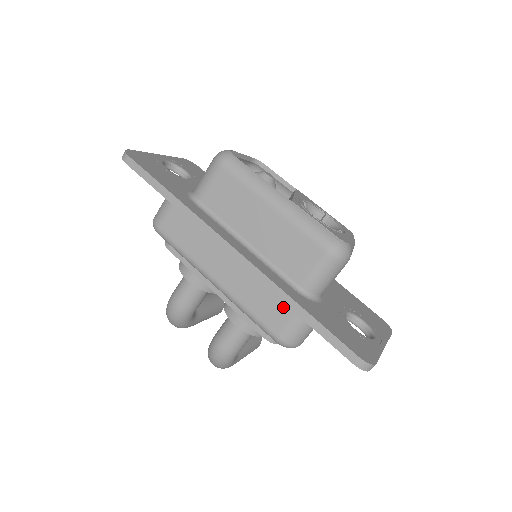
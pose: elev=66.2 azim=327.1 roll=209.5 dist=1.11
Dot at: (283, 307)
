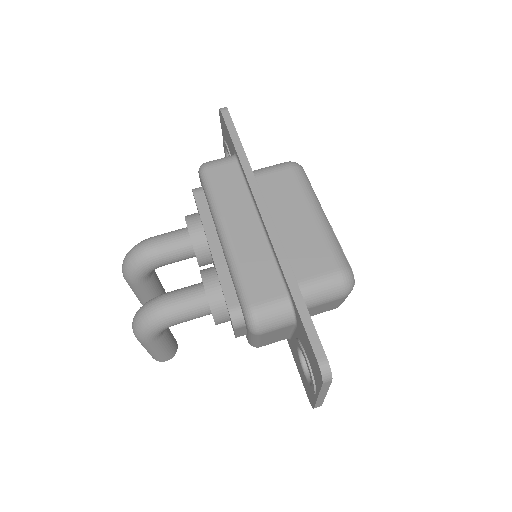
Dot at: (277, 284)
